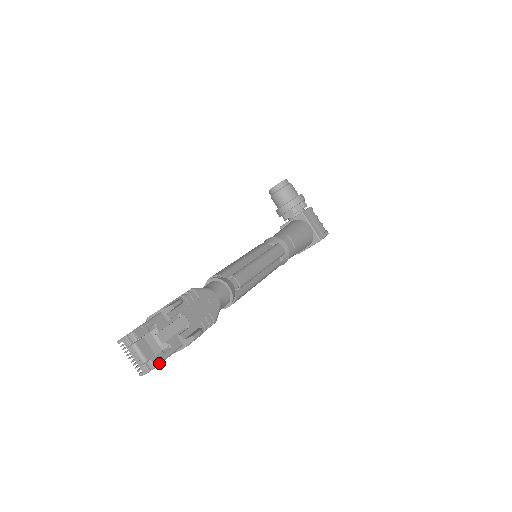
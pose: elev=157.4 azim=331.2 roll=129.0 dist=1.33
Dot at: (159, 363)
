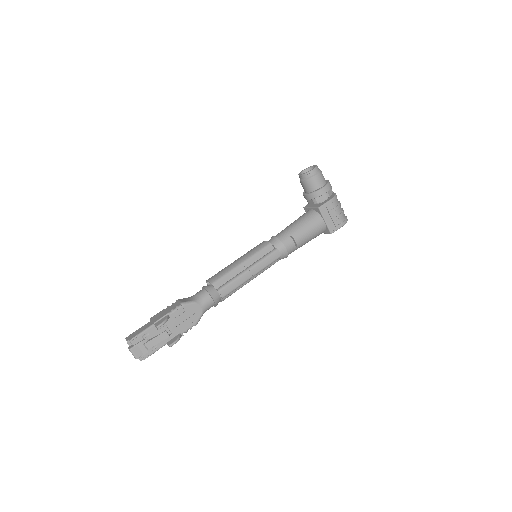
Dot at: occluded
